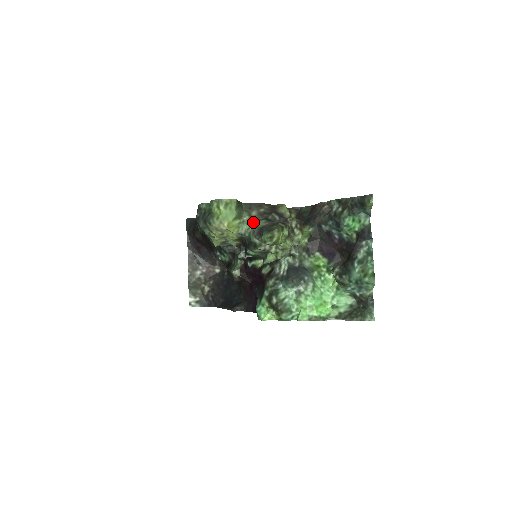
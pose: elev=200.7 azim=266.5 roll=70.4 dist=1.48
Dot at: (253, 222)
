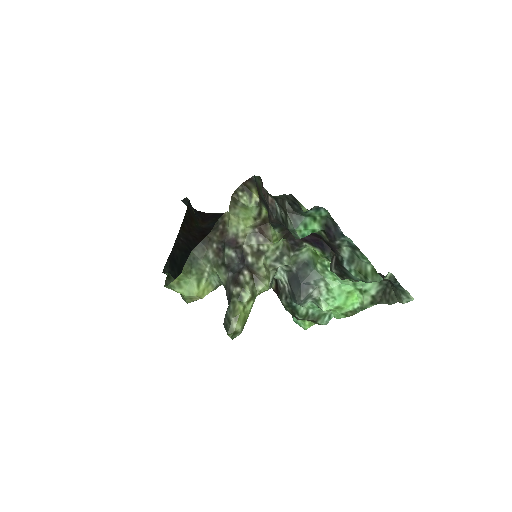
Dot at: (216, 272)
